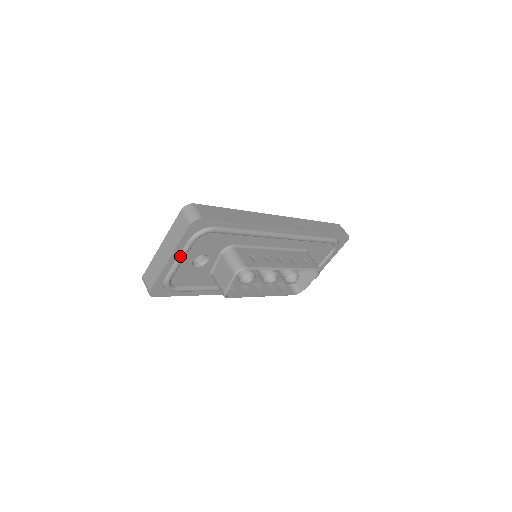
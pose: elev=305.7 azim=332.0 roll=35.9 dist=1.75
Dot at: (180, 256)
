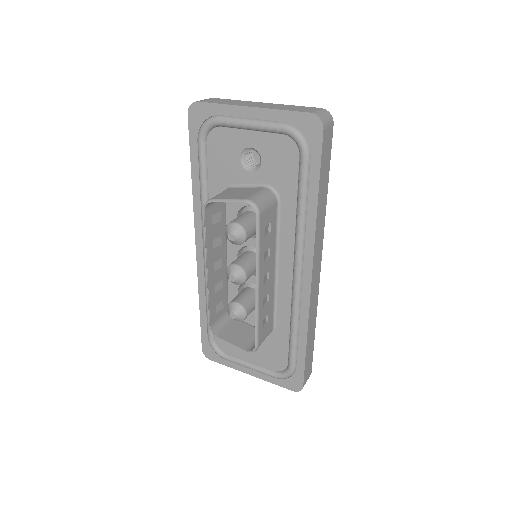
Dot at: (259, 121)
